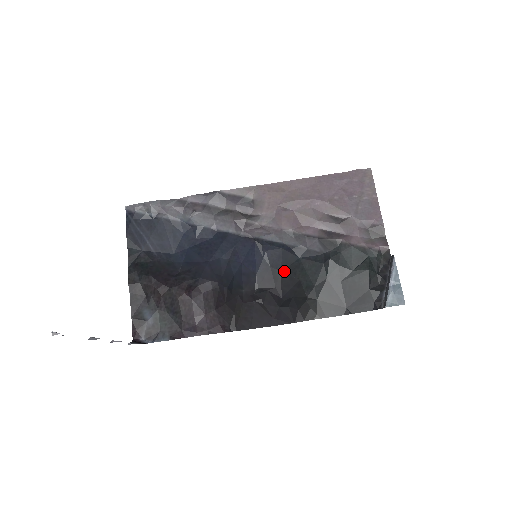
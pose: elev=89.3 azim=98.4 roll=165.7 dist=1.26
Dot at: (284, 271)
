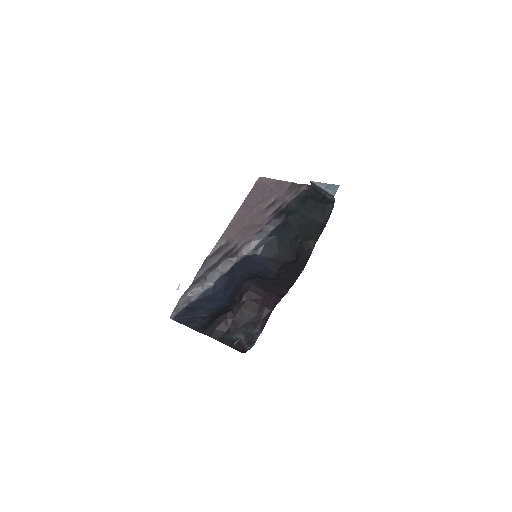
Dot at: (279, 250)
